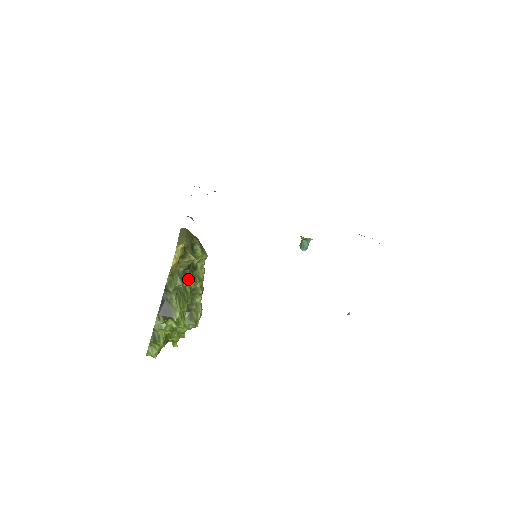
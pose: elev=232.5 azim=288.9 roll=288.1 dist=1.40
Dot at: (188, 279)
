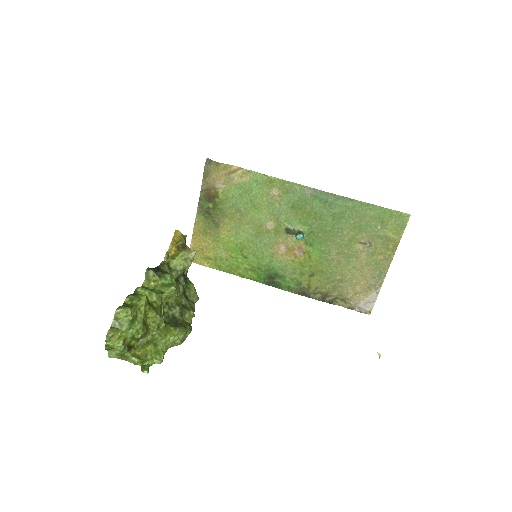
Dot at: (180, 287)
